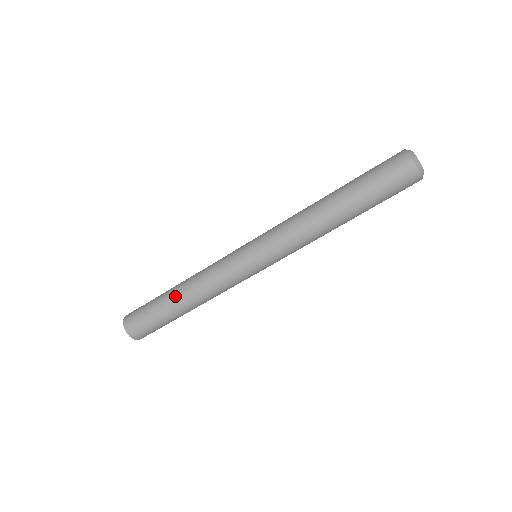
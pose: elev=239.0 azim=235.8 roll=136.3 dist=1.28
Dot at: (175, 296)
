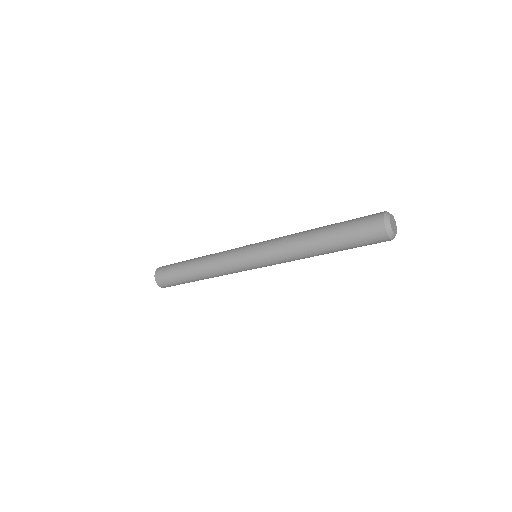
Dot at: (194, 274)
